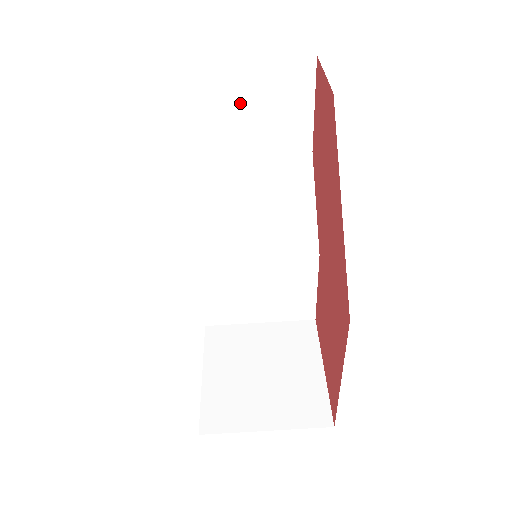
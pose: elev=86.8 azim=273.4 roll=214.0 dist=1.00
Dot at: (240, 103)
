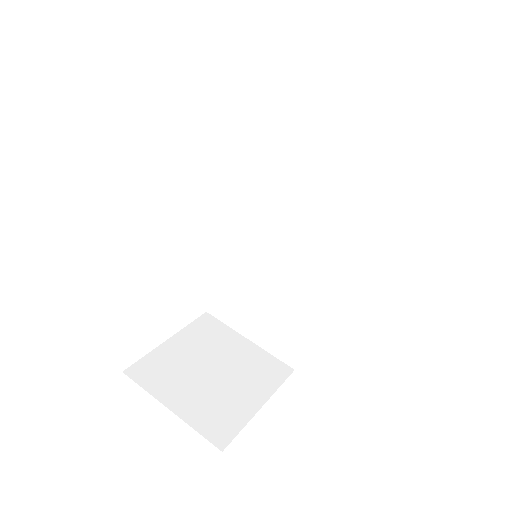
Dot at: (330, 136)
